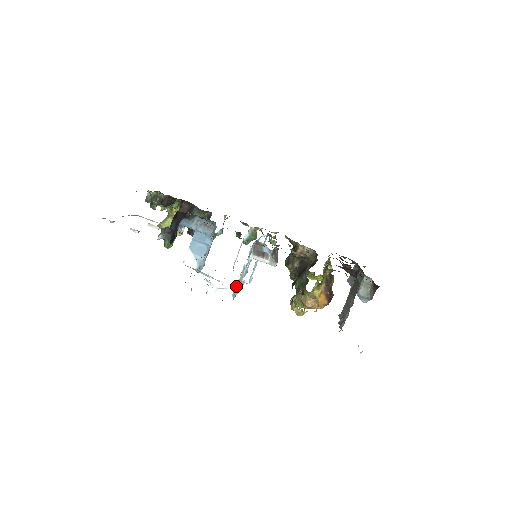
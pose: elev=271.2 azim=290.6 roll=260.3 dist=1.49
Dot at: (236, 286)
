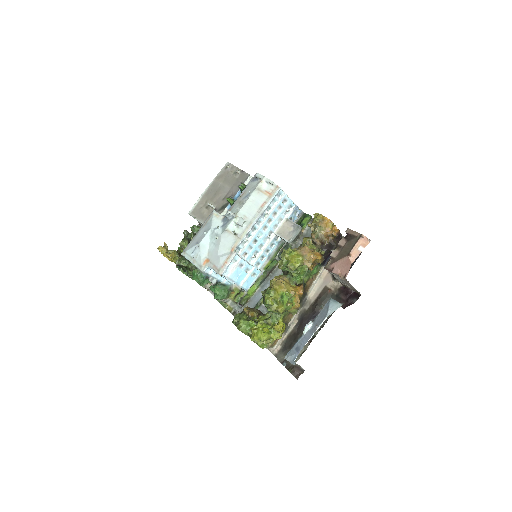
Dot at: (285, 193)
